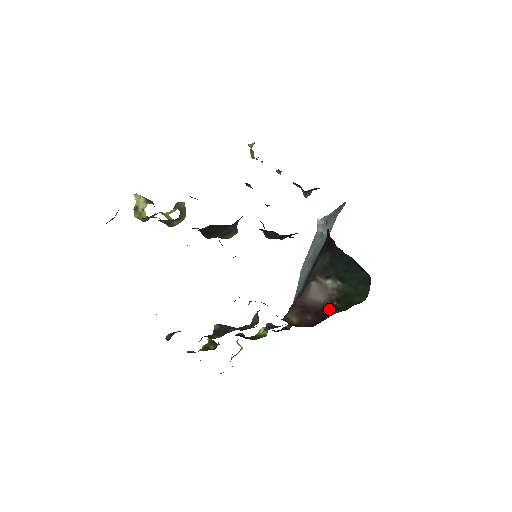
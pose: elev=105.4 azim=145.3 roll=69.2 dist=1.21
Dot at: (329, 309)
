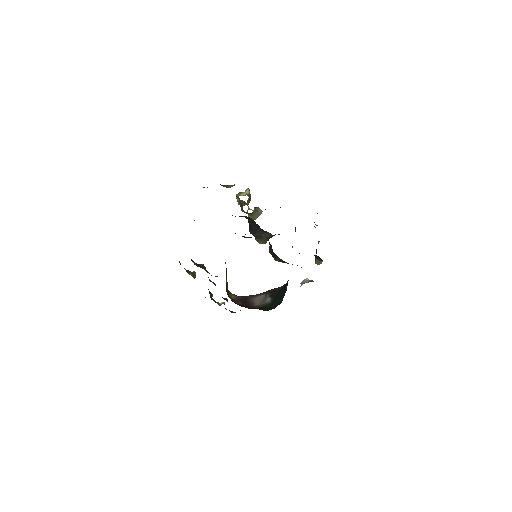
Dot at: (252, 308)
